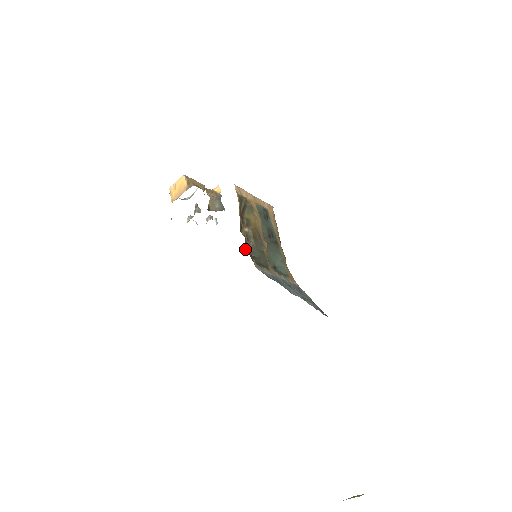
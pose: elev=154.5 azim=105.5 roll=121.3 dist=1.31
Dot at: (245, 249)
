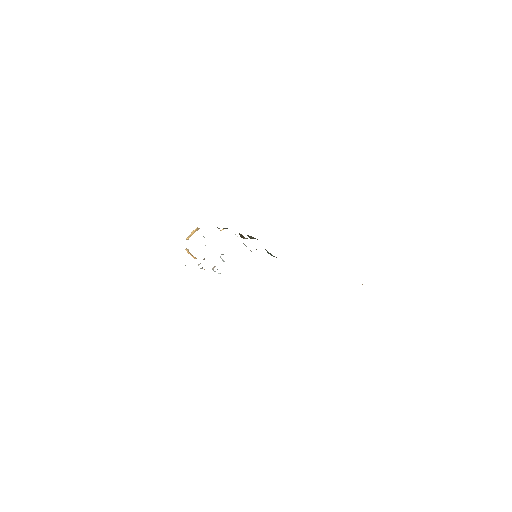
Dot at: (247, 235)
